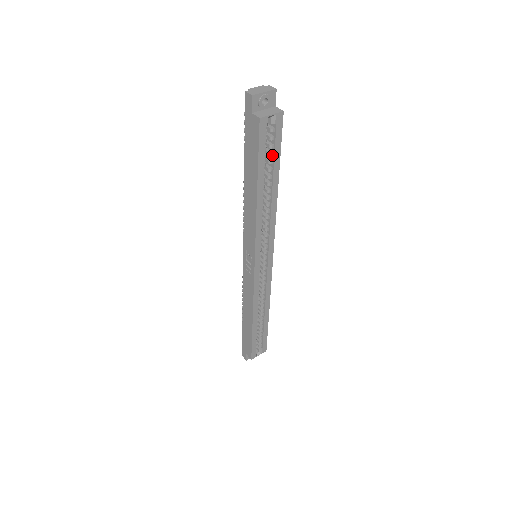
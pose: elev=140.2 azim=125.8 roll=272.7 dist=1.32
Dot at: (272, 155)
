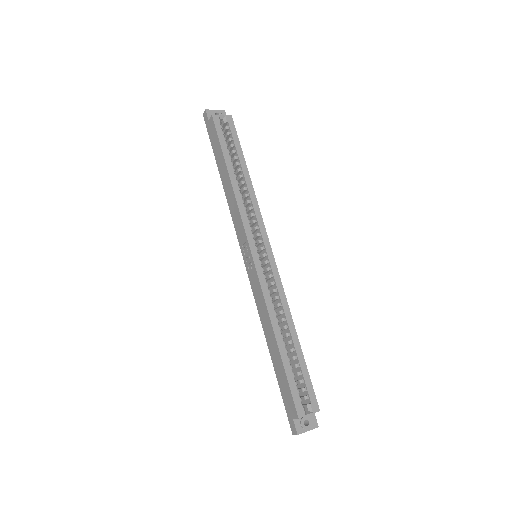
Dot at: (233, 146)
